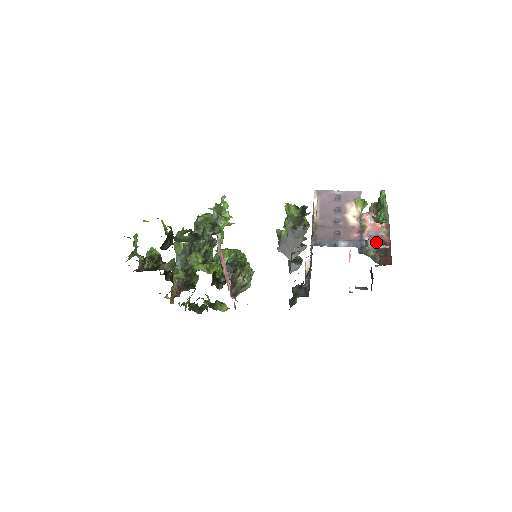
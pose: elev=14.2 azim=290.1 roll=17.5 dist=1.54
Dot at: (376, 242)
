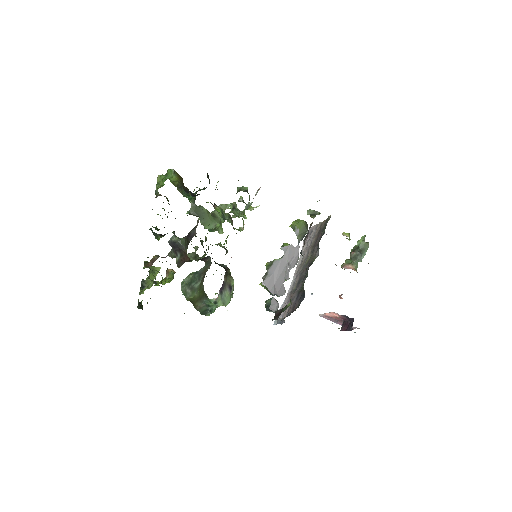
Dot at: occluded
